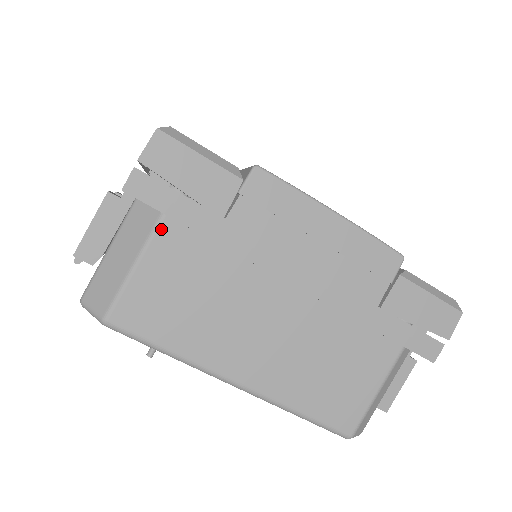
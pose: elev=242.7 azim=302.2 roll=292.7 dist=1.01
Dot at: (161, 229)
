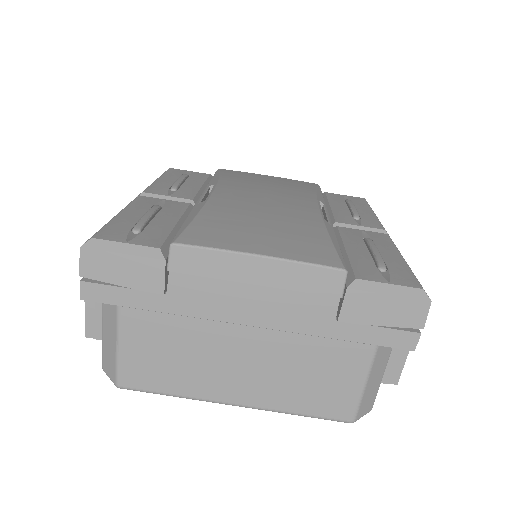
Dot at: (122, 317)
